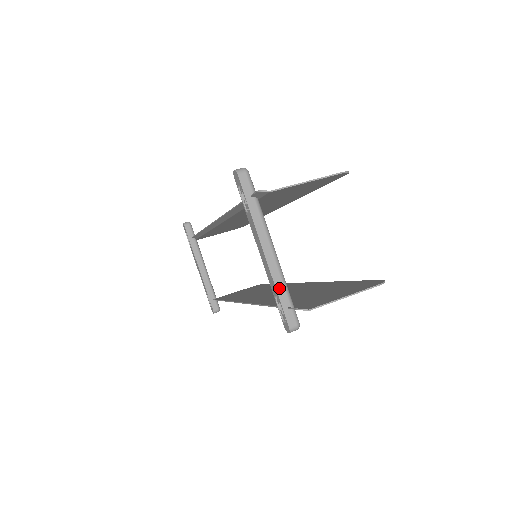
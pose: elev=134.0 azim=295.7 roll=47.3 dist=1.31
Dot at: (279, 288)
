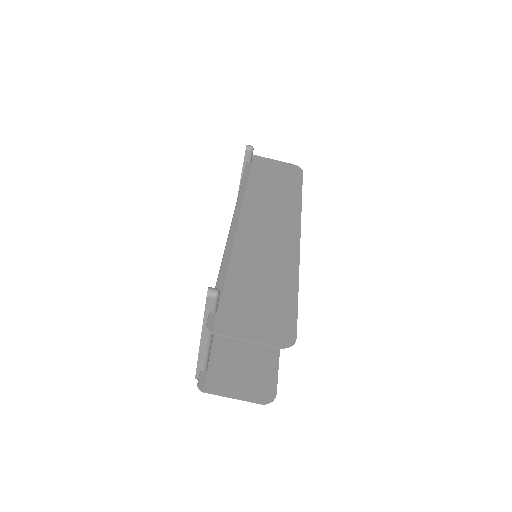
Dot at: (200, 361)
